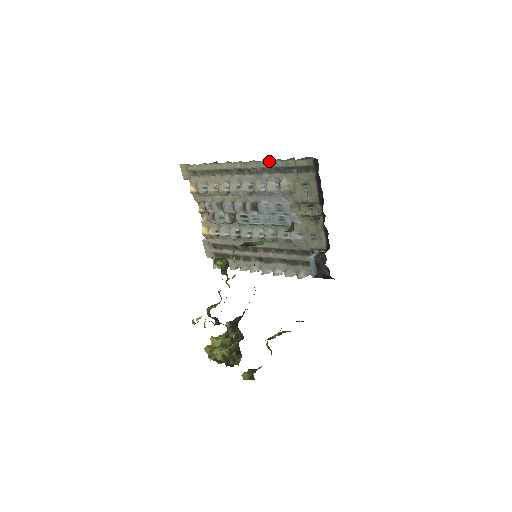
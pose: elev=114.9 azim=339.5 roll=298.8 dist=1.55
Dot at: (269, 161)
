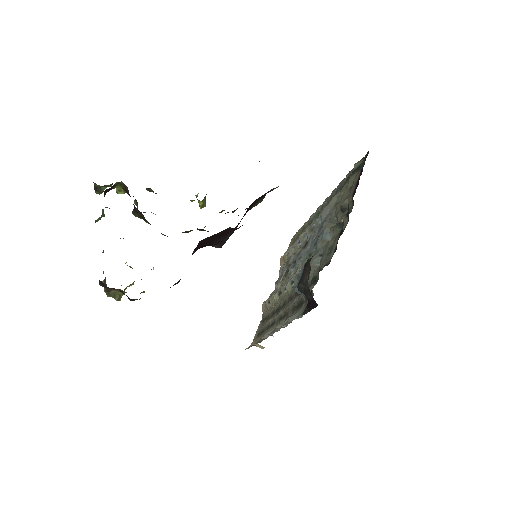
Dot at: (339, 184)
